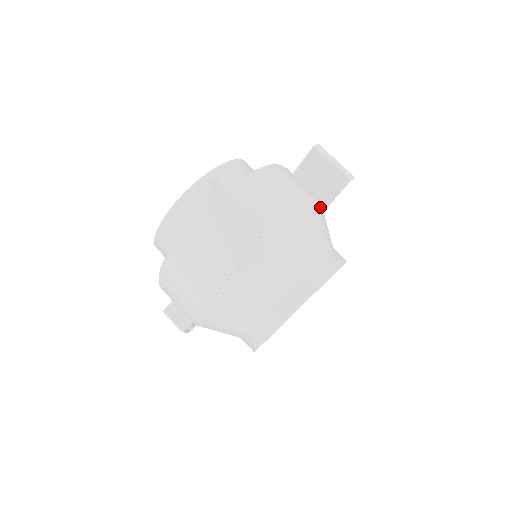
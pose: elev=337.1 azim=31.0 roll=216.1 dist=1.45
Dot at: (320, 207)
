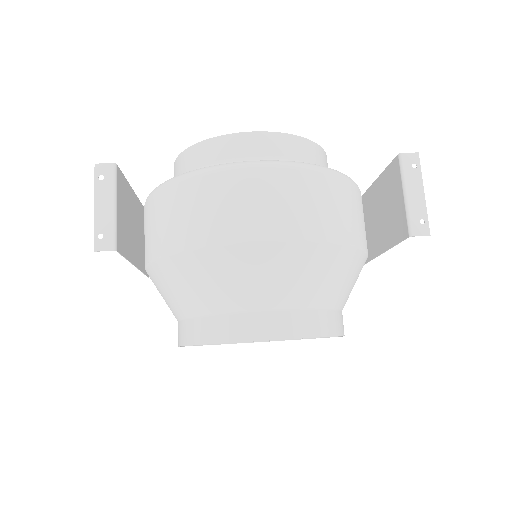
Dot at: (306, 251)
